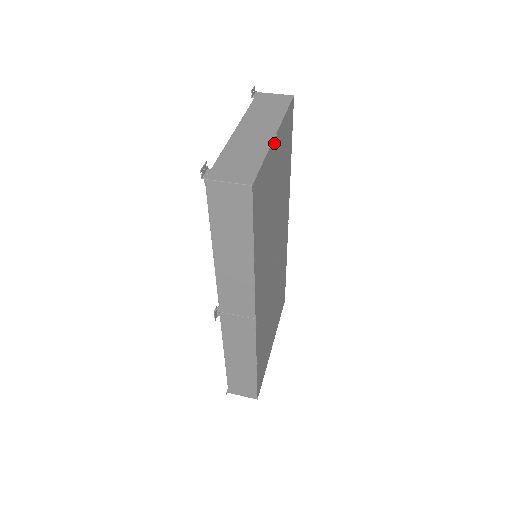
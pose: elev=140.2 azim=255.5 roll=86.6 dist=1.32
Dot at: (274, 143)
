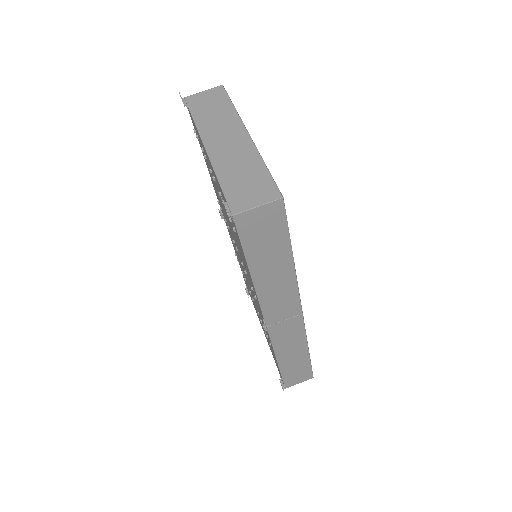
Dot at: occluded
